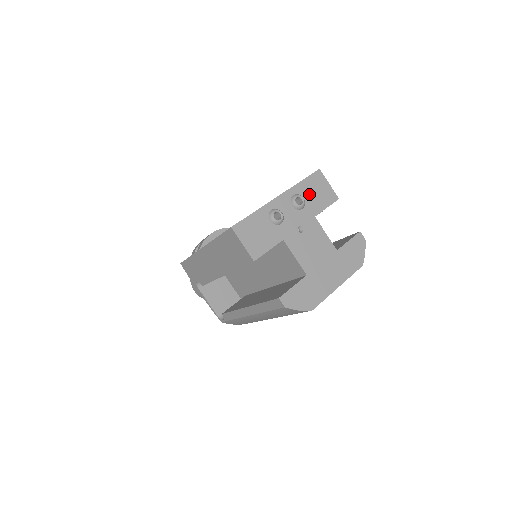
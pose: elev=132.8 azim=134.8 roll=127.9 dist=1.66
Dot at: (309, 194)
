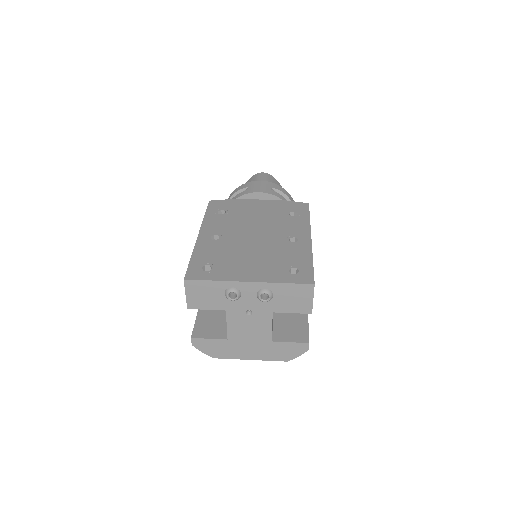
Dot at: (283, 296)
